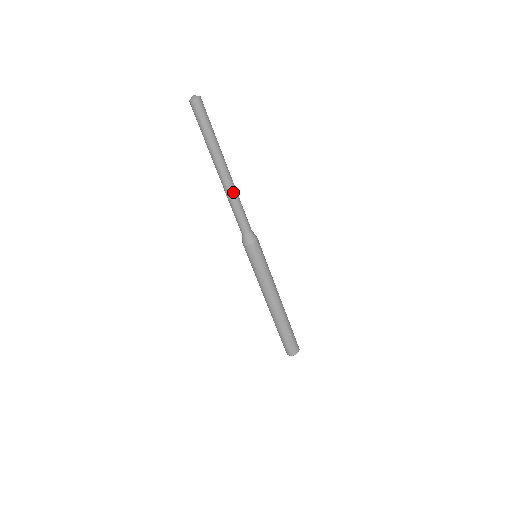
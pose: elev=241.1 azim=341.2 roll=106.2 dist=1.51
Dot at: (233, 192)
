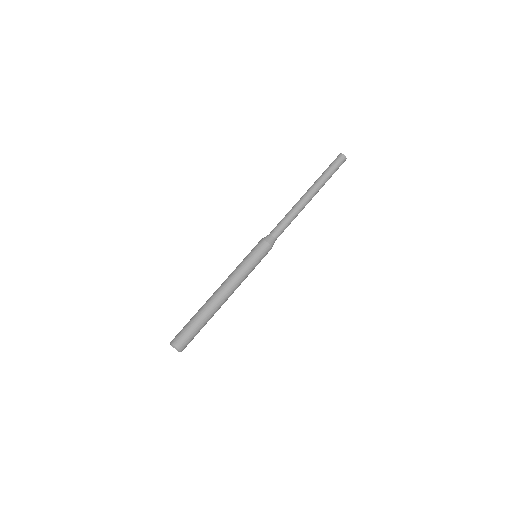
Dot at: (300, 211)
